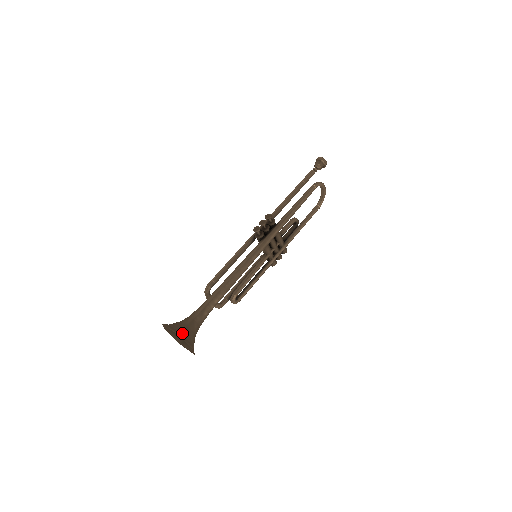
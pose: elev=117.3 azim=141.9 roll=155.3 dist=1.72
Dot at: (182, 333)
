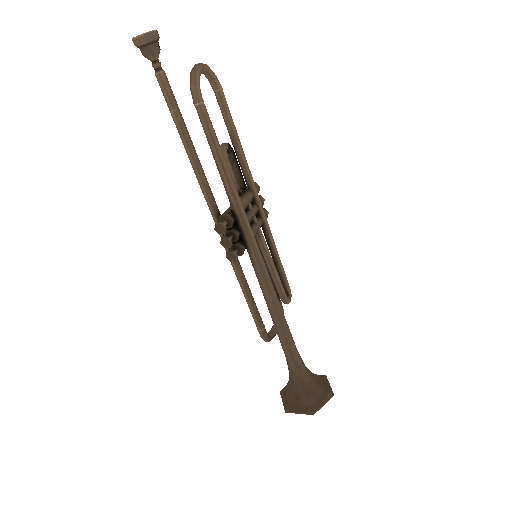
Dot at: (312, 403)
